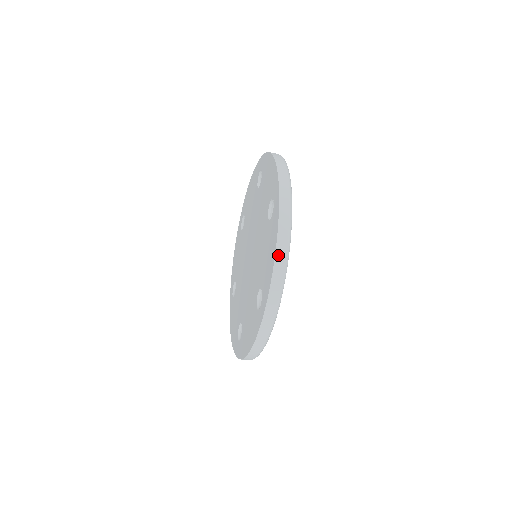
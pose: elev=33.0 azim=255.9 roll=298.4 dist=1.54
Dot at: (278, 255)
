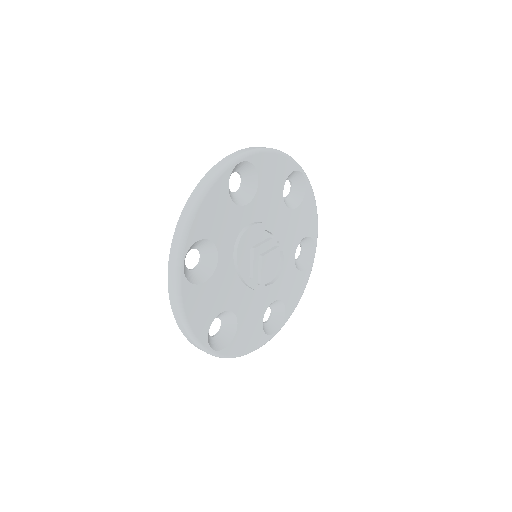
Dot at: (177, 320)
